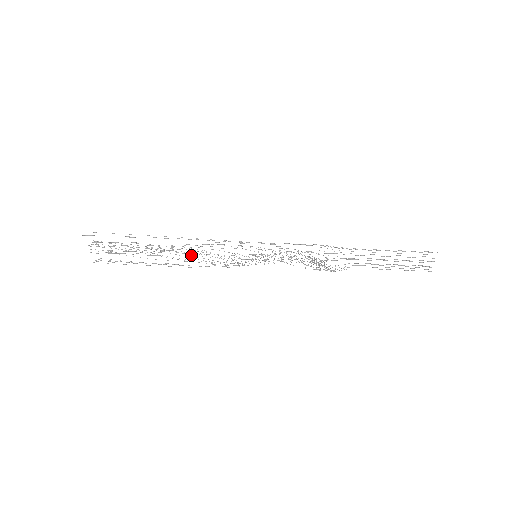
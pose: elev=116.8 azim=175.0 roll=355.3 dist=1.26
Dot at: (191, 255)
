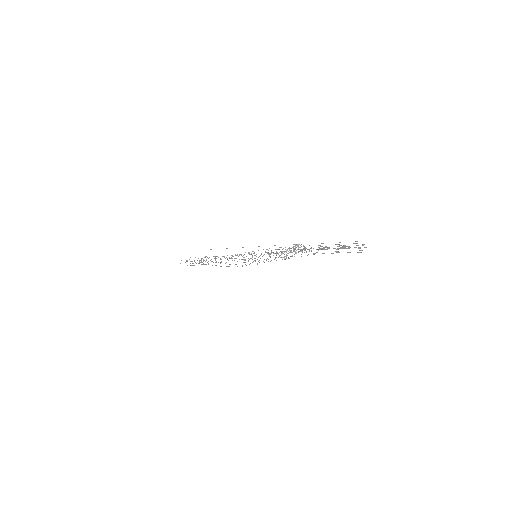
Dot at: occluded
